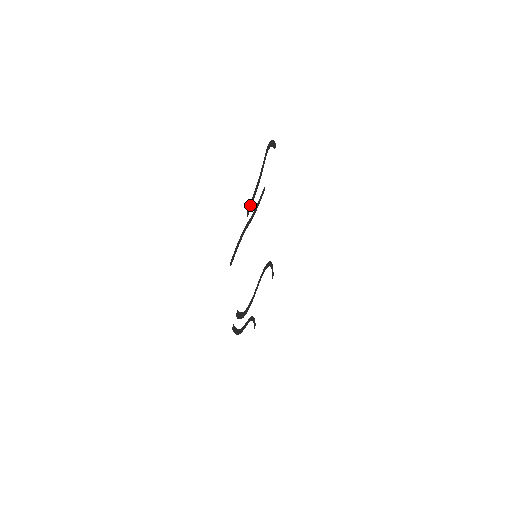
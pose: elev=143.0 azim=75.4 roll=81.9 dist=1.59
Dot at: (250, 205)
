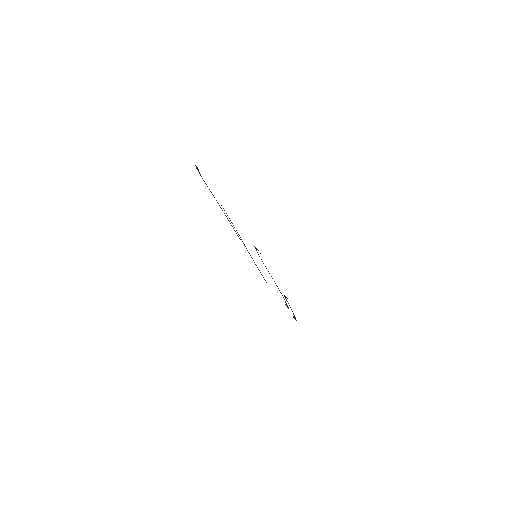
Dot at: (234, 230)
